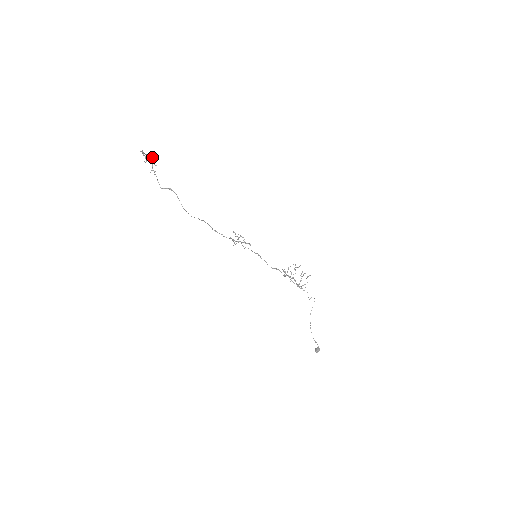
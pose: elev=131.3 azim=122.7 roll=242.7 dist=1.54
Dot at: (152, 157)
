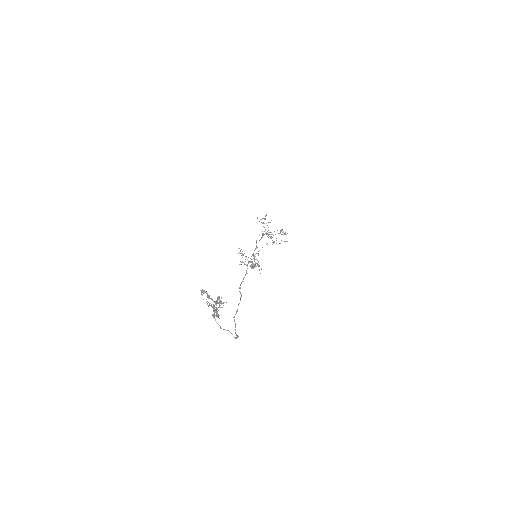
Dot at: occluded
